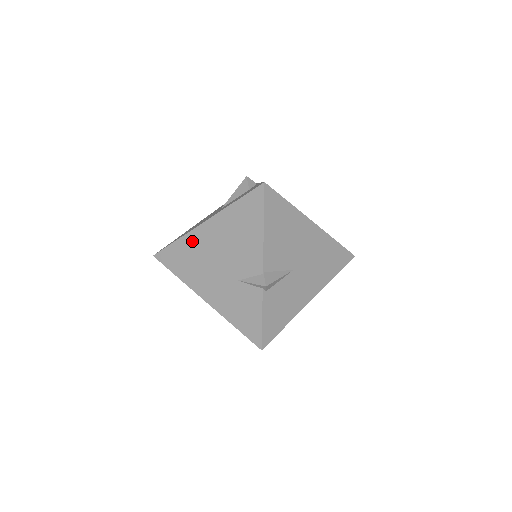
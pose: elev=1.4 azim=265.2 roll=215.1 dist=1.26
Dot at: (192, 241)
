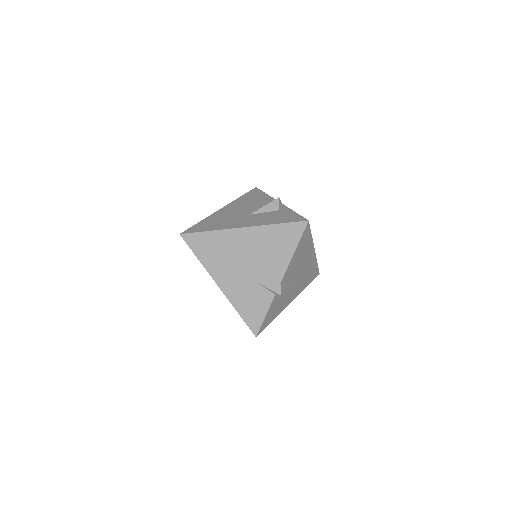
Dot at: (225, 237)
